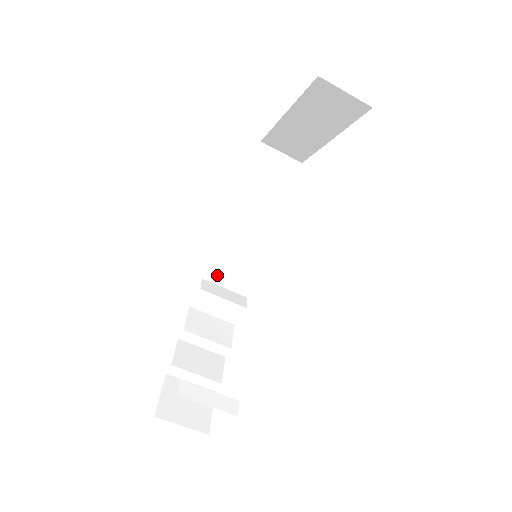
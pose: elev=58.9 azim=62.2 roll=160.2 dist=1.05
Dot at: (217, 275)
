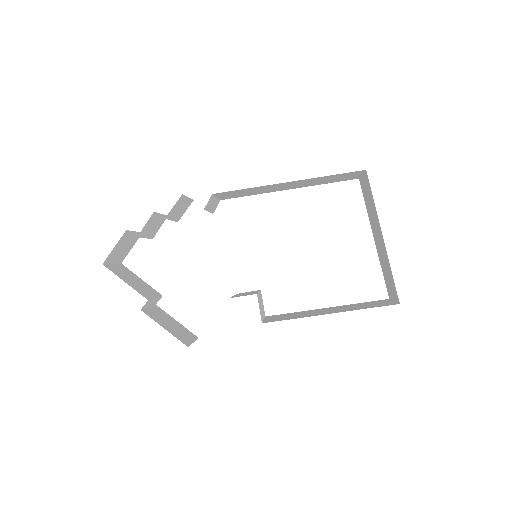
Dot at: (223, 194)
